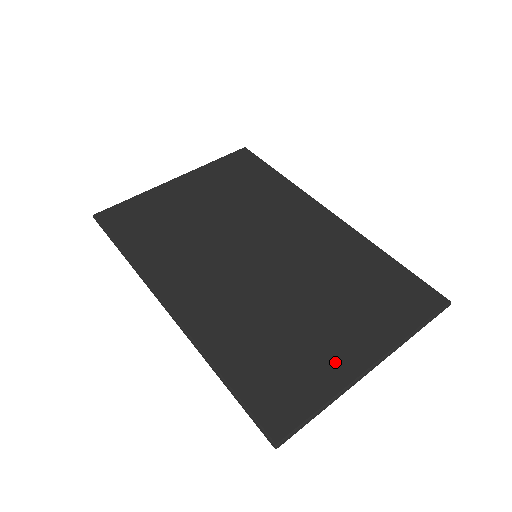
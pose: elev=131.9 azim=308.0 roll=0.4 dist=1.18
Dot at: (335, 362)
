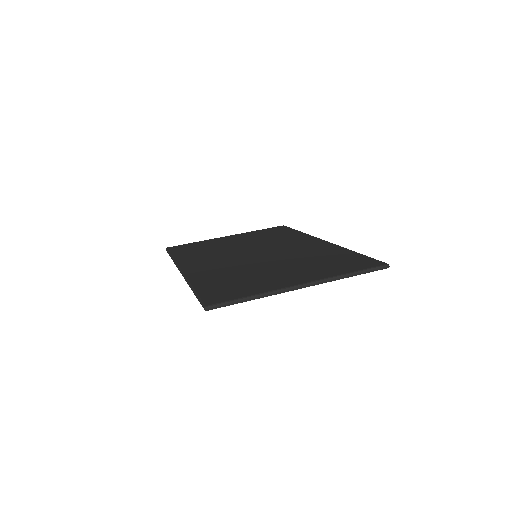
Dot at: (275, 283)
